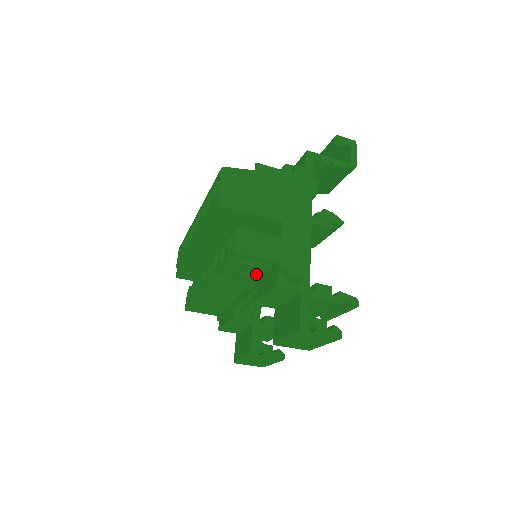
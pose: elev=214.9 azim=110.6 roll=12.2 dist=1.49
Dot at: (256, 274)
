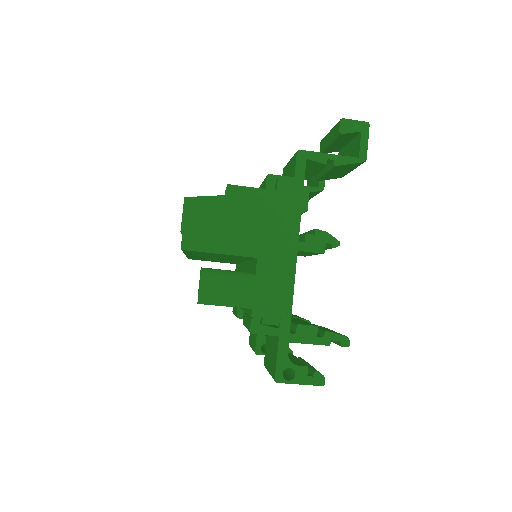
Dot at: occluded
